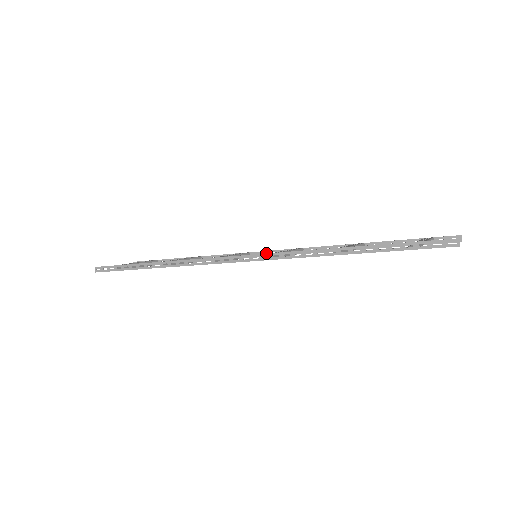
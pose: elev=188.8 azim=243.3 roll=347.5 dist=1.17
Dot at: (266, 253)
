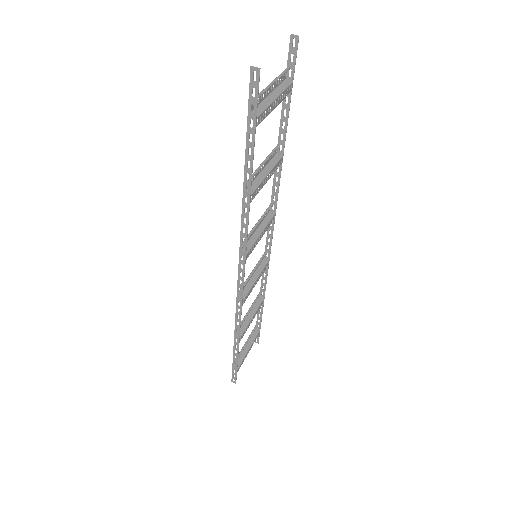
Dot at: occluded
